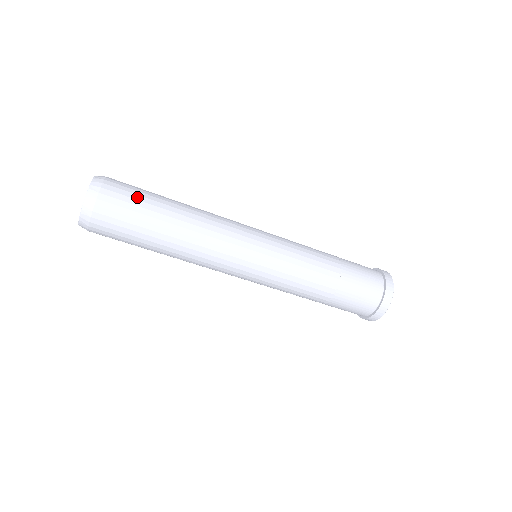
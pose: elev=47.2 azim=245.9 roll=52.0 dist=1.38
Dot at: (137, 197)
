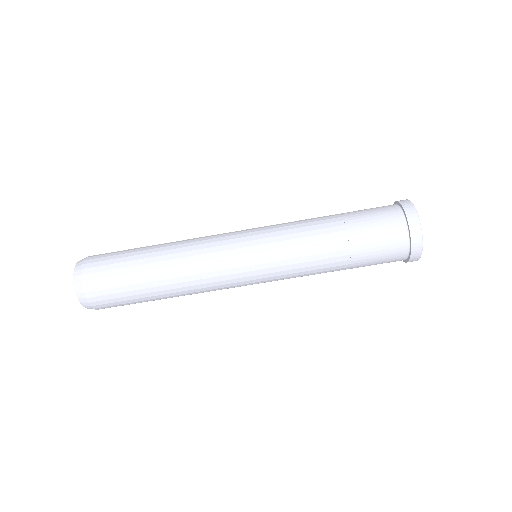
Dot at: (117, 253)
